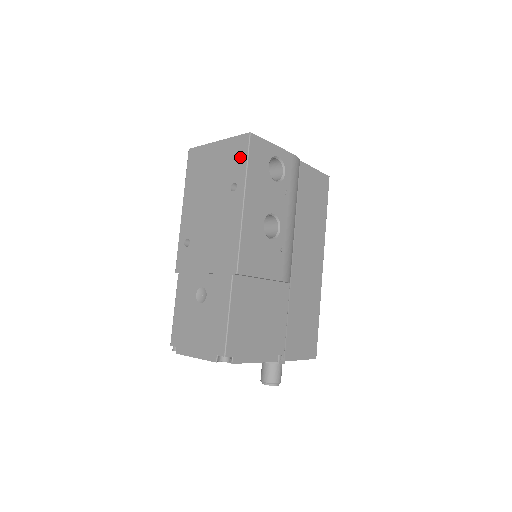
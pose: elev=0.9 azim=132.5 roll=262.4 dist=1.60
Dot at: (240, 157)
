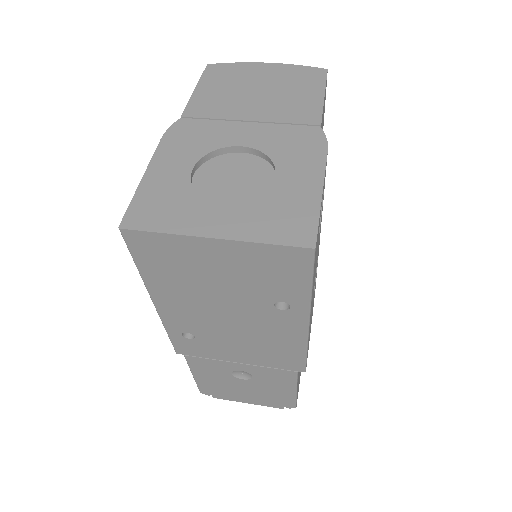
Dot at: (292, 277)
